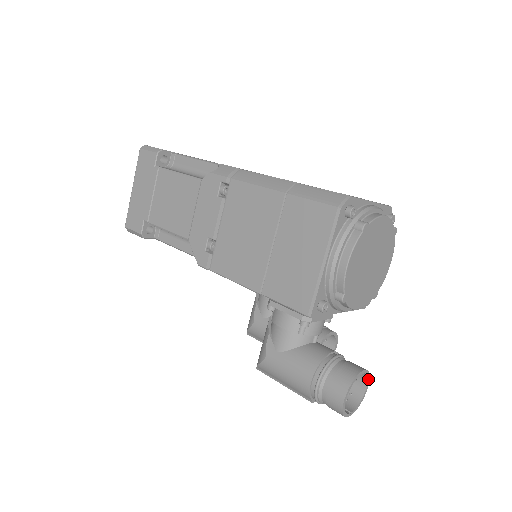
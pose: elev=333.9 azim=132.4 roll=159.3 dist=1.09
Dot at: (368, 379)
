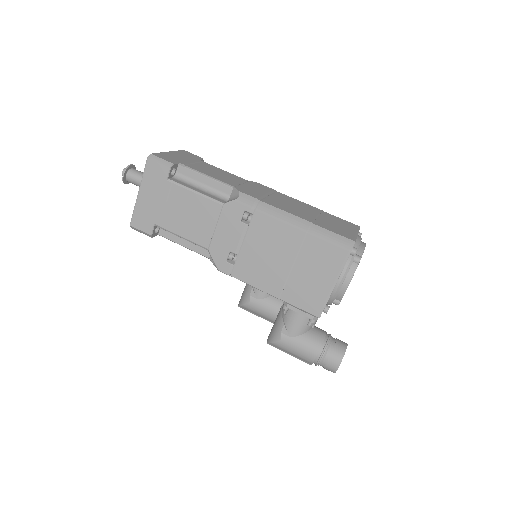
Dot at: occluded
